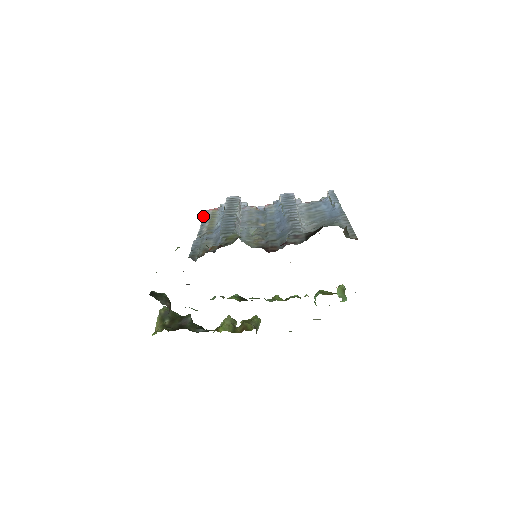
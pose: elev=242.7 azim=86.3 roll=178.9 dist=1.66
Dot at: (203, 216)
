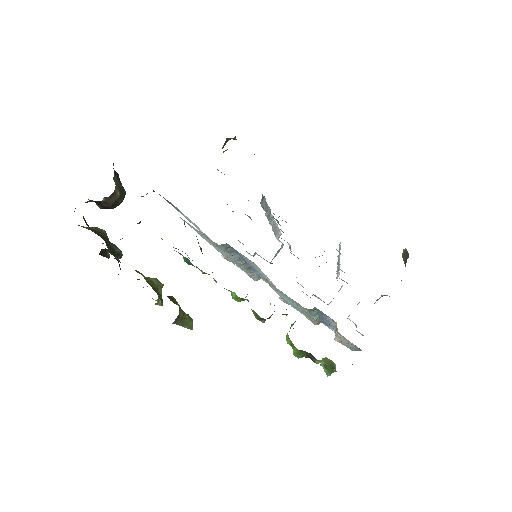
Dot at: occluded
